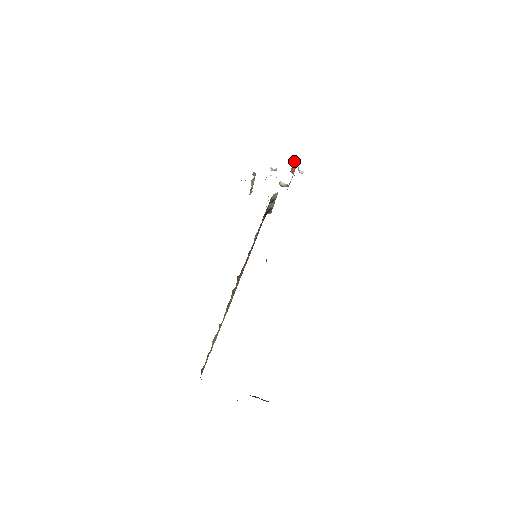
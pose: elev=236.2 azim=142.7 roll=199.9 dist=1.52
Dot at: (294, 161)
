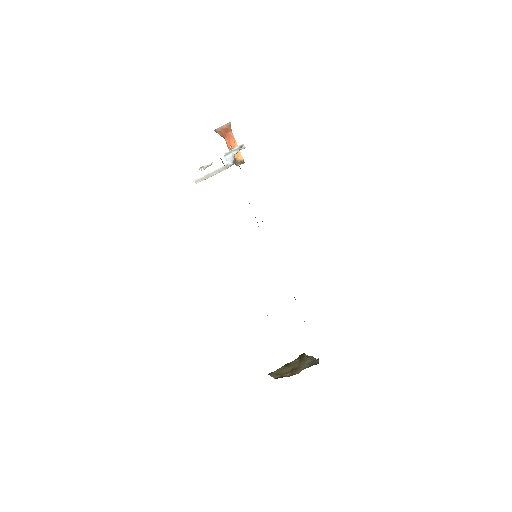
Dot at: occluded
